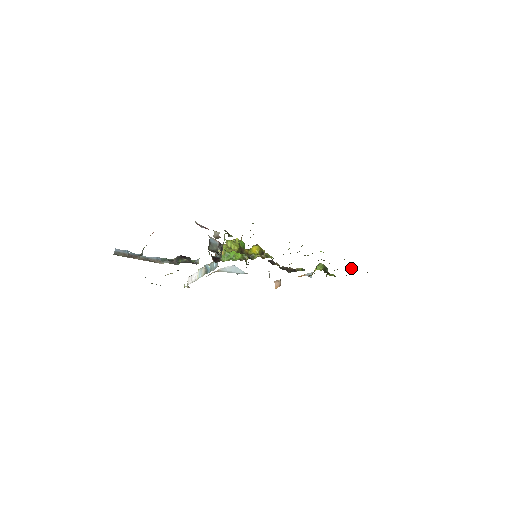
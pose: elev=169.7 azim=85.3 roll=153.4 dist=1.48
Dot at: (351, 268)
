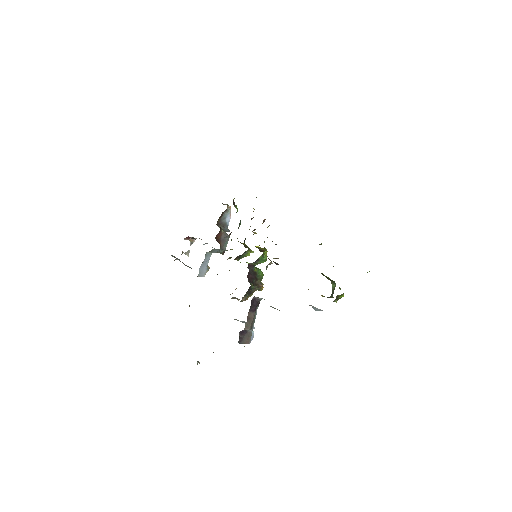
Dot at: occluded
